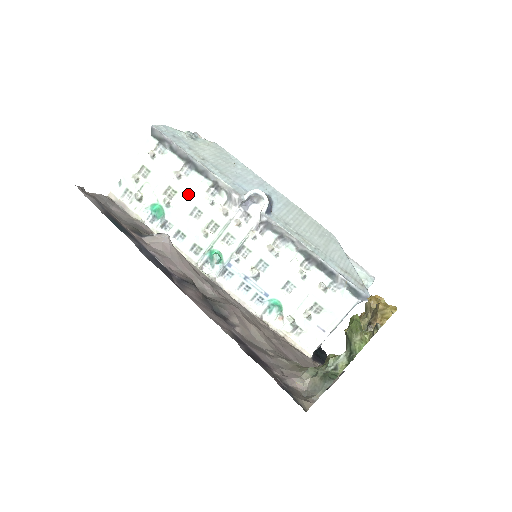
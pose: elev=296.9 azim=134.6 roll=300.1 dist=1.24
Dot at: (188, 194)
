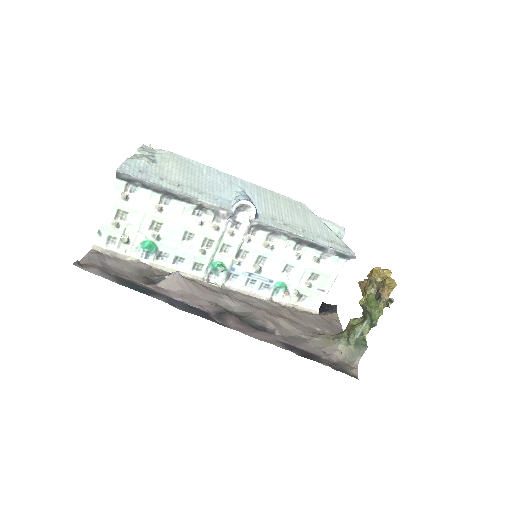
Dot at: (175, 223)
